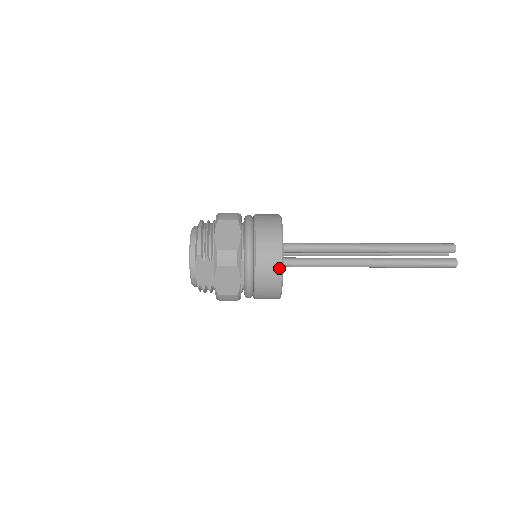
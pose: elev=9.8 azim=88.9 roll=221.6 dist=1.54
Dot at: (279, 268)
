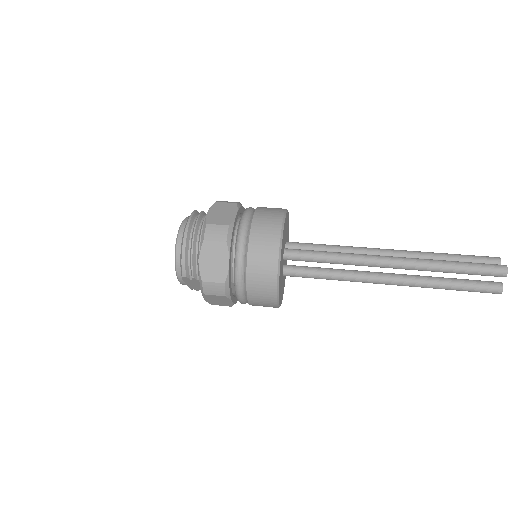
Dot at: (274, 299)
